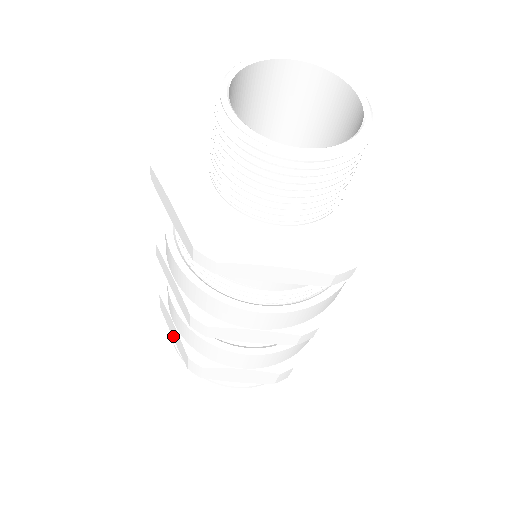
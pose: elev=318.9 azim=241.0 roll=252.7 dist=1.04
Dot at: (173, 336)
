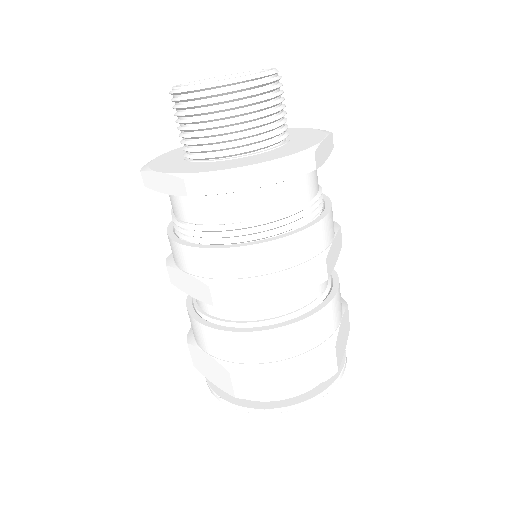
Dot at: (212, 379)
